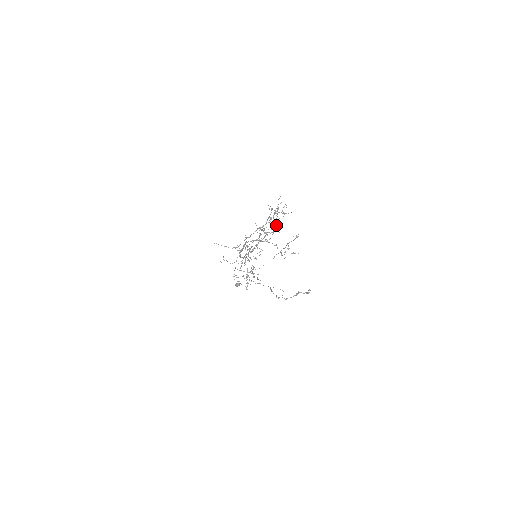
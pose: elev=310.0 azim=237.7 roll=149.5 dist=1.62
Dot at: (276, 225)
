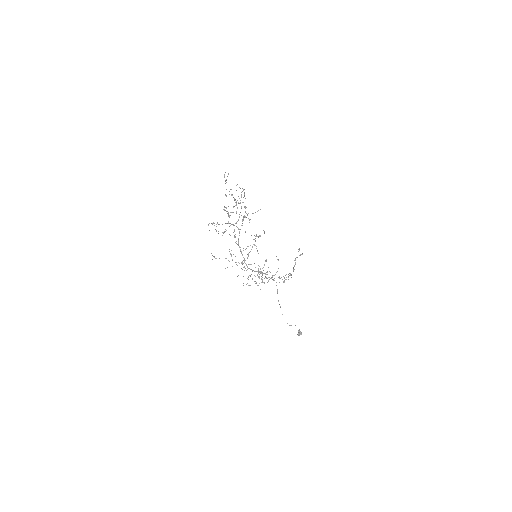
Dot at: occluded
